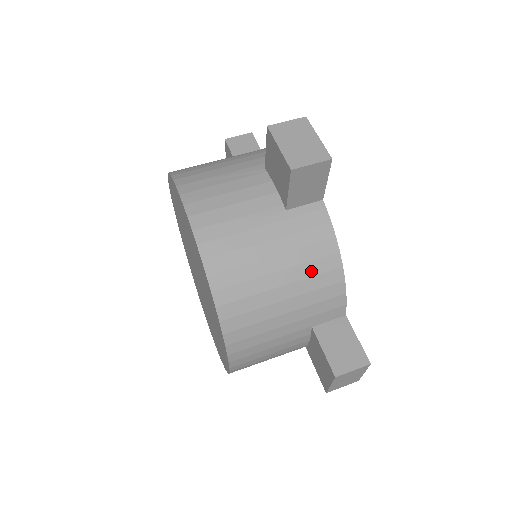
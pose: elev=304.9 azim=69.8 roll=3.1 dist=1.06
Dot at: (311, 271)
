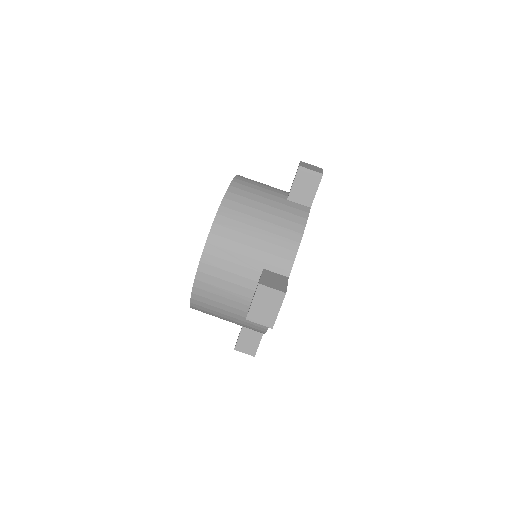
Dot at: (247, 324)
